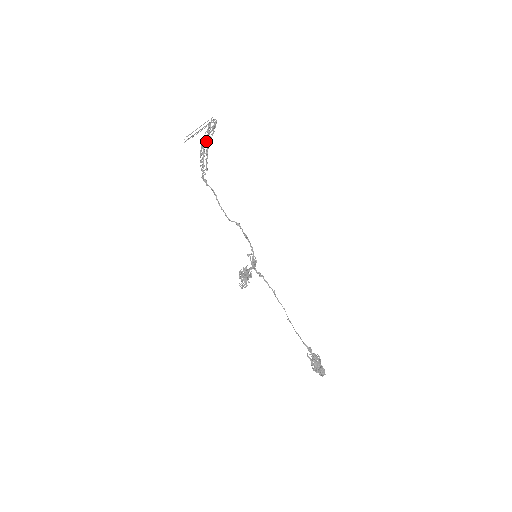
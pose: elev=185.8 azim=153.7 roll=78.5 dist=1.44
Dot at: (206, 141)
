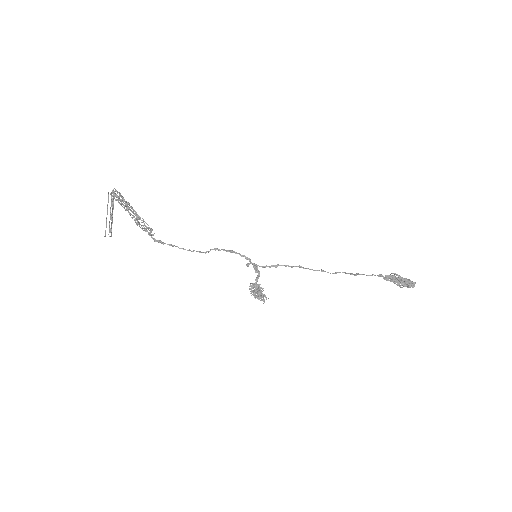
Dot at: occluded
